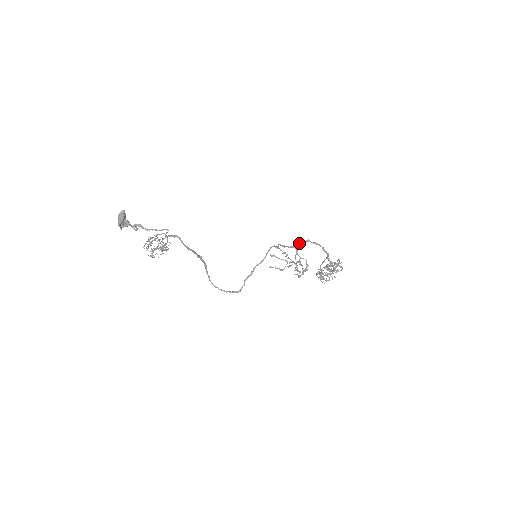
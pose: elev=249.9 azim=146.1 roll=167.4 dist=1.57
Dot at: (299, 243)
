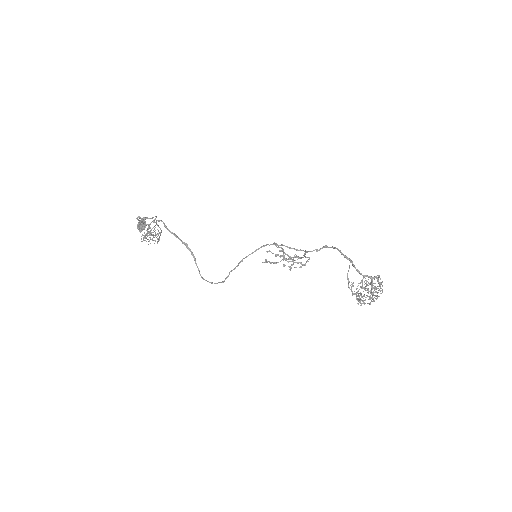
Dot at: (315, 249)
